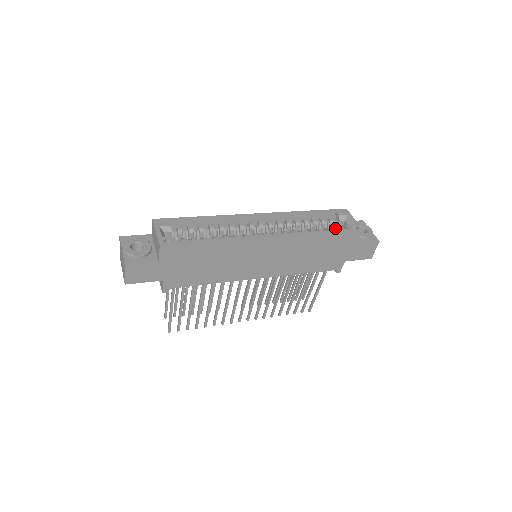
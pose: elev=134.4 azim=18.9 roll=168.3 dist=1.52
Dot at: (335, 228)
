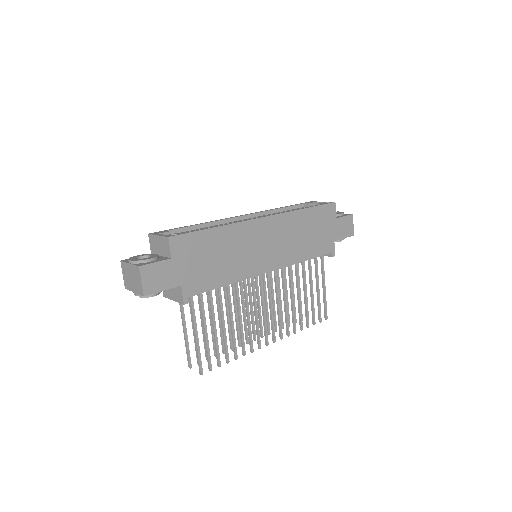
Dot at: occluded
